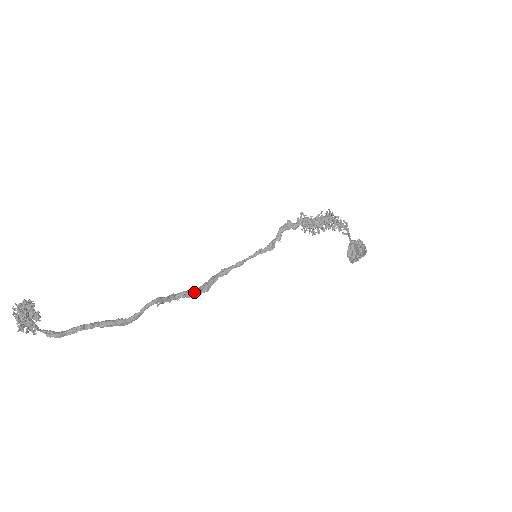
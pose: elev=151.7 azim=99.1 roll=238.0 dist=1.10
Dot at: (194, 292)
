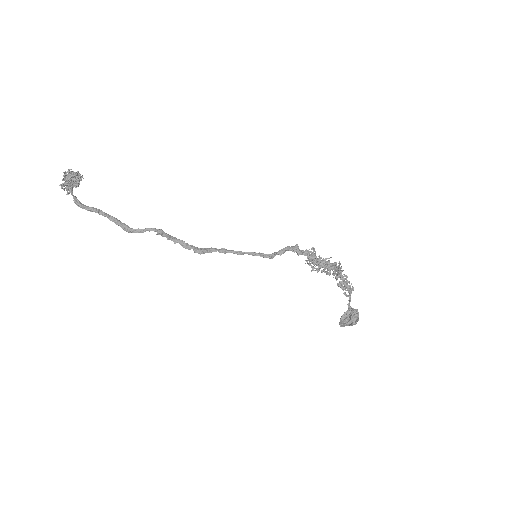
Dot at: (191, 247)
